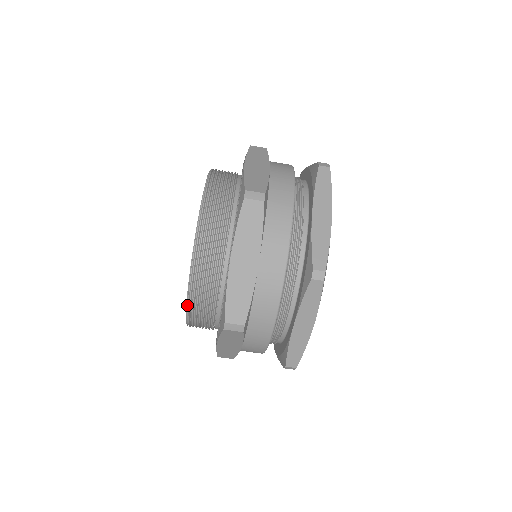
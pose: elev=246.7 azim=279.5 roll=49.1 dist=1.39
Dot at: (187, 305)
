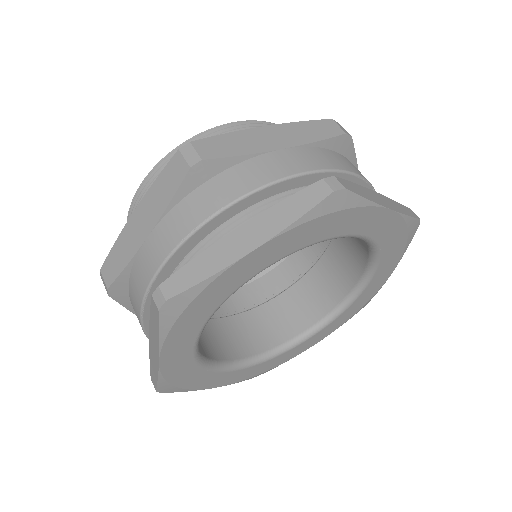
Dot at: (272, 124)
